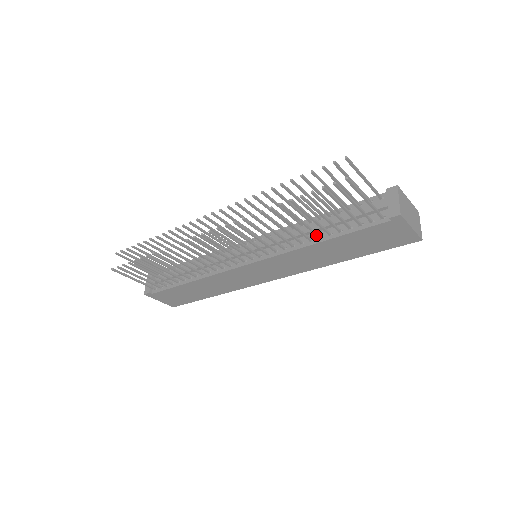
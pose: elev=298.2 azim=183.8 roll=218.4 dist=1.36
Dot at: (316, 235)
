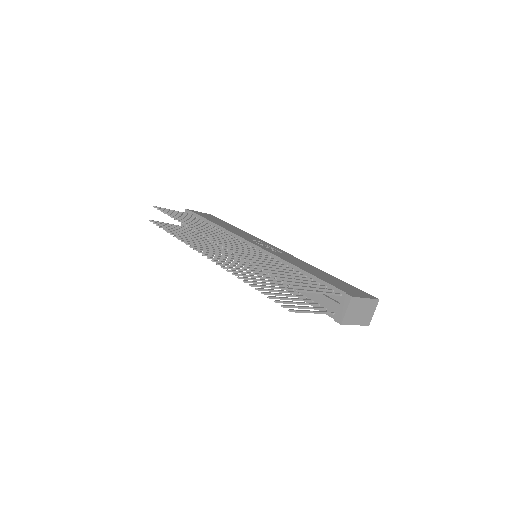
Dot at: (288, 289)
